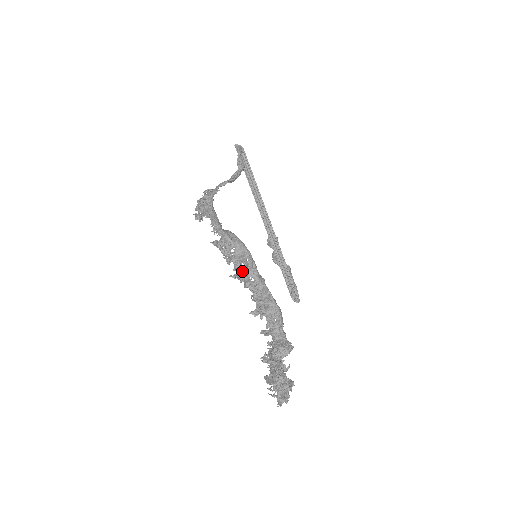
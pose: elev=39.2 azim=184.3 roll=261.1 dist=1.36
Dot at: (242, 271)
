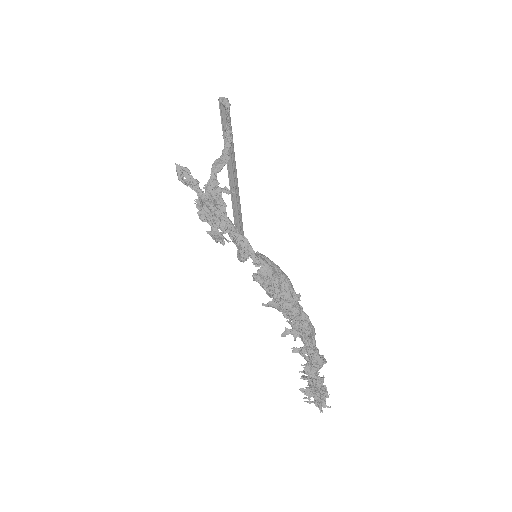
Dot at: (288, 305)
